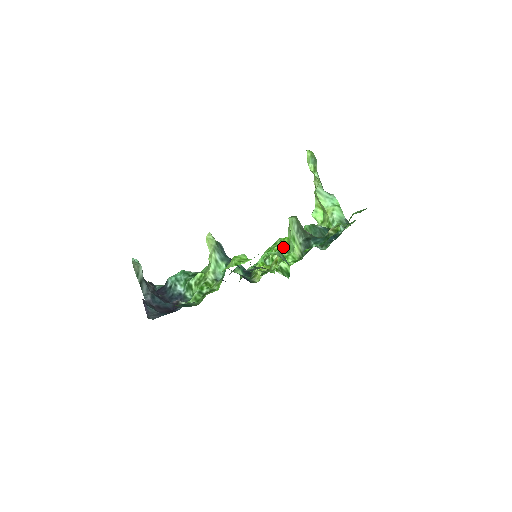
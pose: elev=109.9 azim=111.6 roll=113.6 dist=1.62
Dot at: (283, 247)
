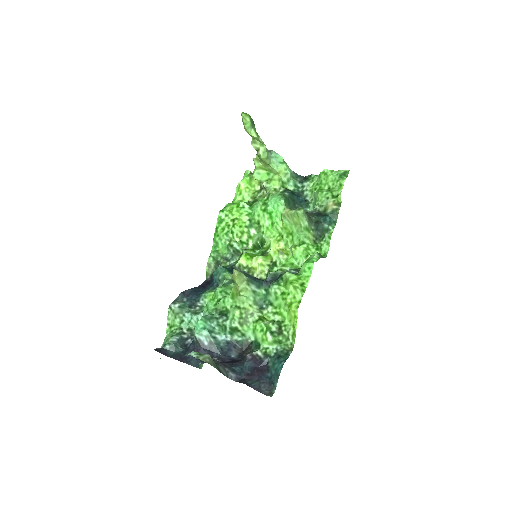
Dot at: (248, 225)
